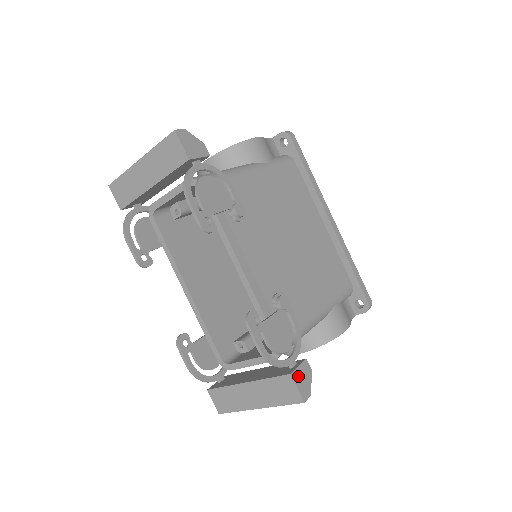
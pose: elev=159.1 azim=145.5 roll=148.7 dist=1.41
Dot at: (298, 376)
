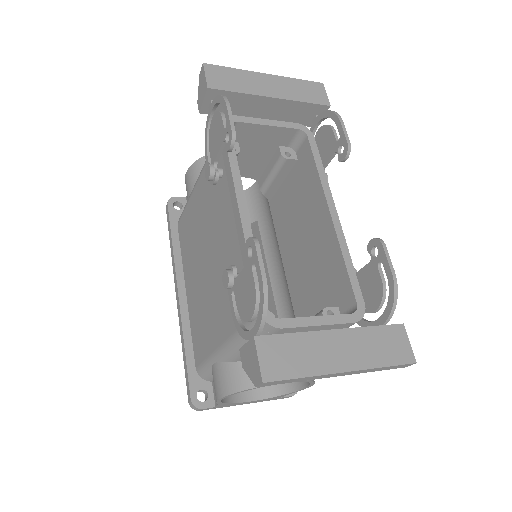
Dot at: occluded
